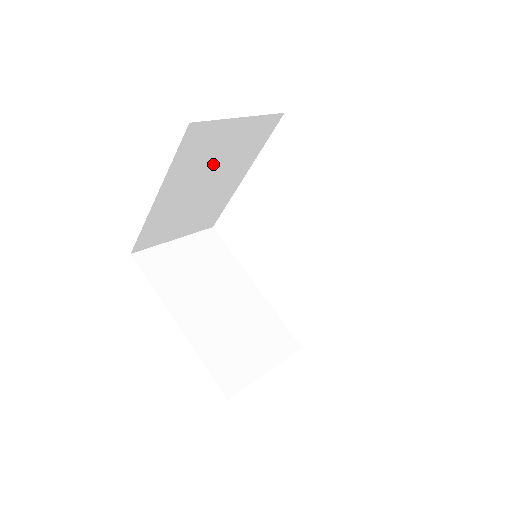
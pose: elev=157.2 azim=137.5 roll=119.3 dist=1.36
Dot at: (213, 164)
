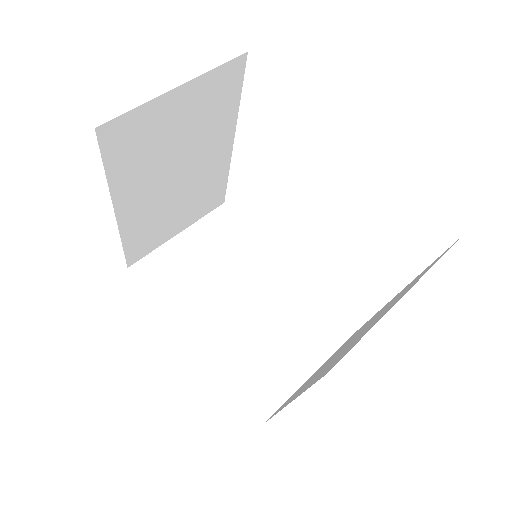
Dot at: (174, 151)
